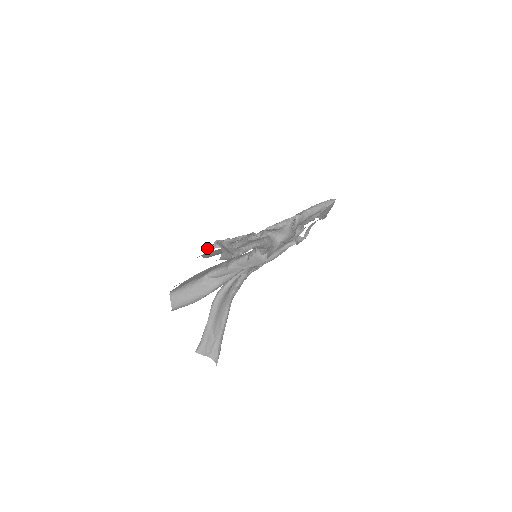
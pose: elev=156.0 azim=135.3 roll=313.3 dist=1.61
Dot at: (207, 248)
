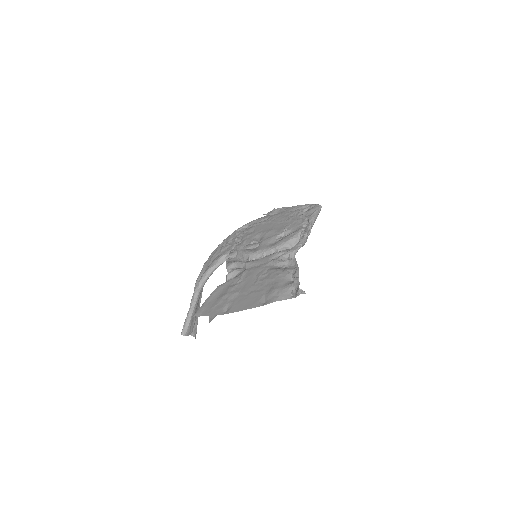
Dot at: (291, 295)
